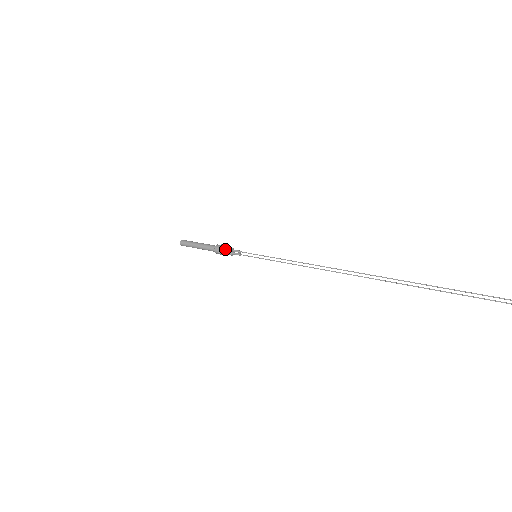
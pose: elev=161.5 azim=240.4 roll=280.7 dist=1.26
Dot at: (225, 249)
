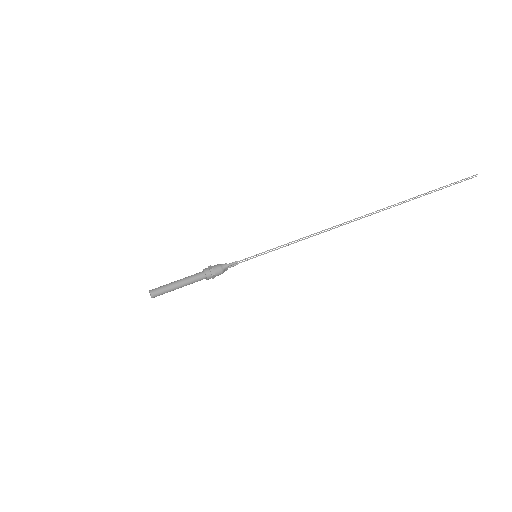
Dot at: (221, 272)
